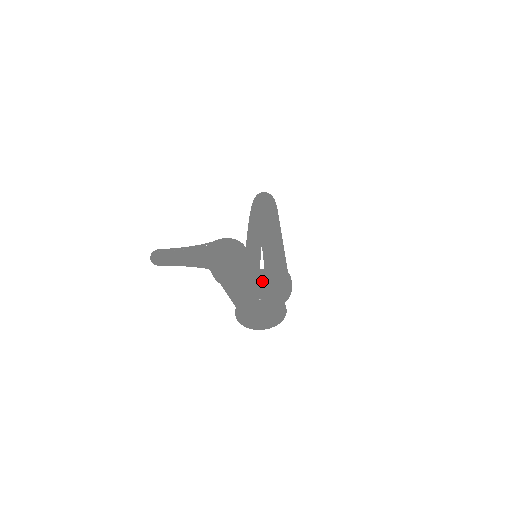
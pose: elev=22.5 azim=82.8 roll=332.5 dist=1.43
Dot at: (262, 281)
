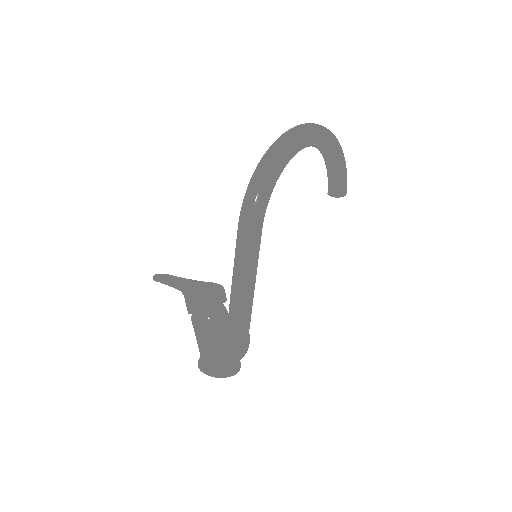
Dot at: (210, 353)
